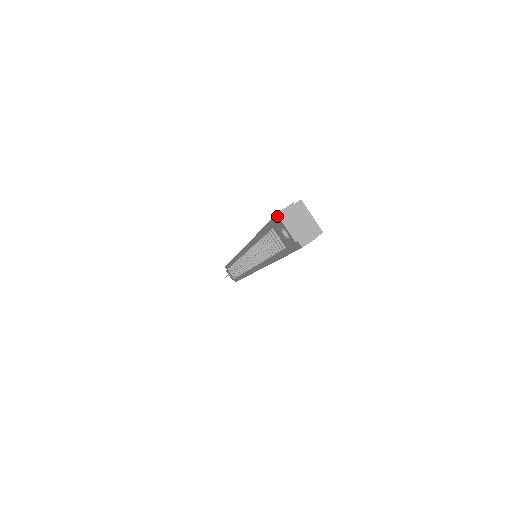
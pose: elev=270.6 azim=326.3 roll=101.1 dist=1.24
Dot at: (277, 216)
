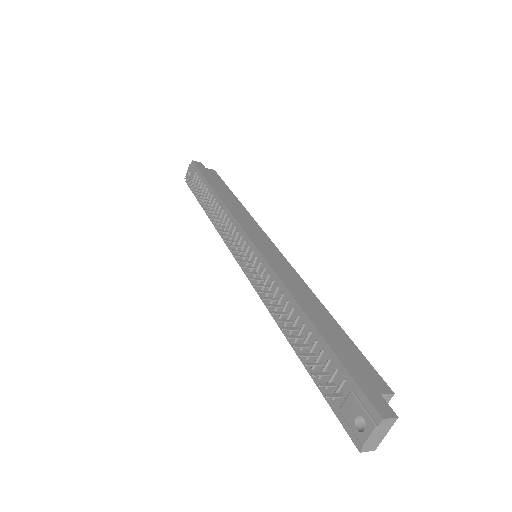
Dot at: (374, 410)
